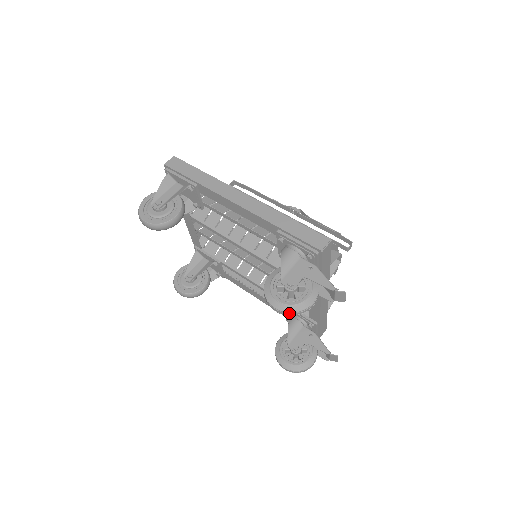
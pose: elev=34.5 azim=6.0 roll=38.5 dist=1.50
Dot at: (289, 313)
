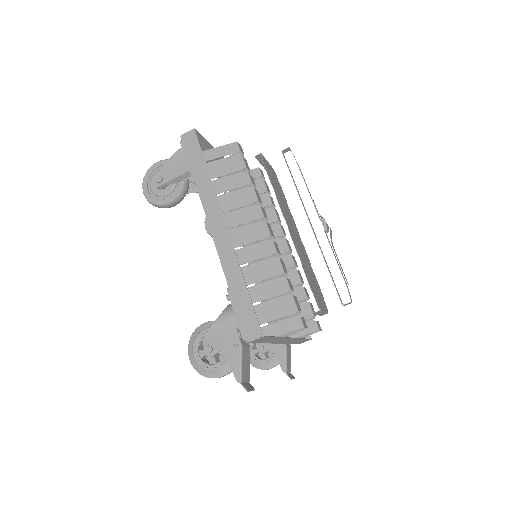
Dot at: (197, 371)
